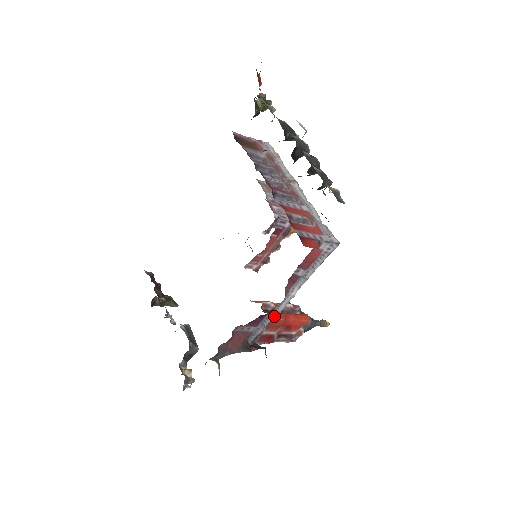
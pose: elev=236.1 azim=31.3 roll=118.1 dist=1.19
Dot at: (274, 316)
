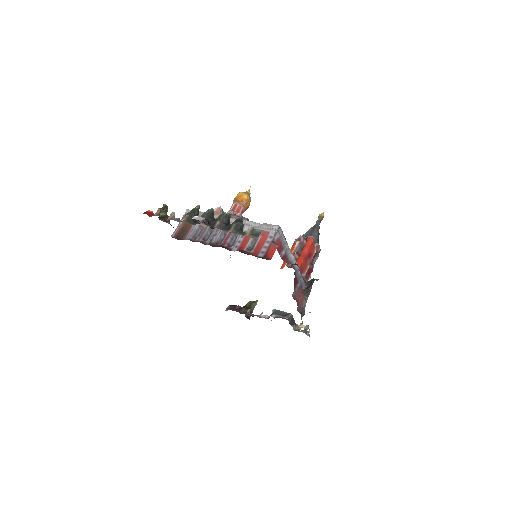
Dot at: (298, 264)
